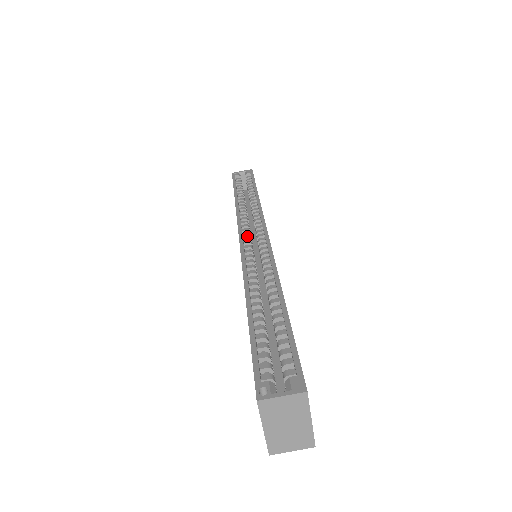
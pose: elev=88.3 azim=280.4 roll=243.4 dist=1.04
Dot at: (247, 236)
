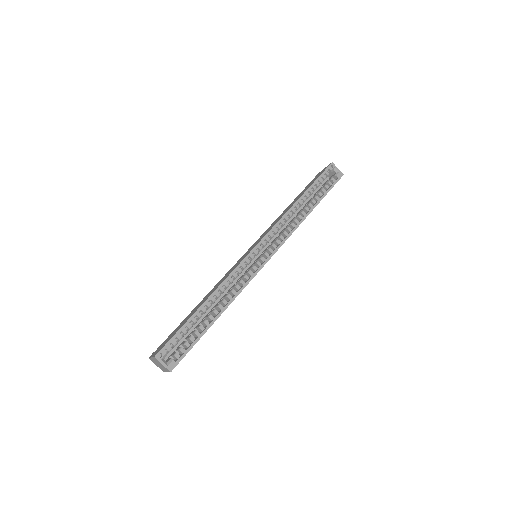
Dot at: (261, 247)
